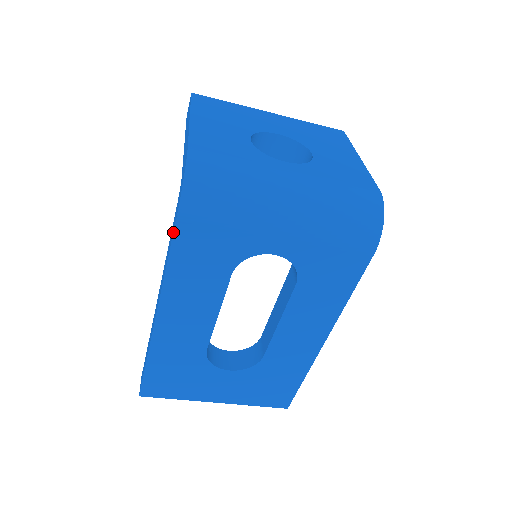
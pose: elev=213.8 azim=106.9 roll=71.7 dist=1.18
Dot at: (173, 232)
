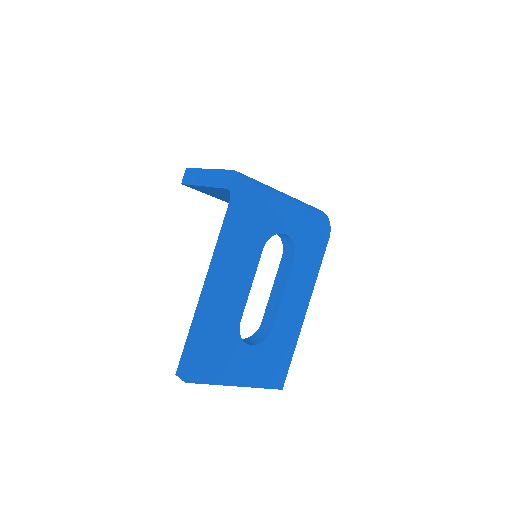
Dot at: (238, 212)
